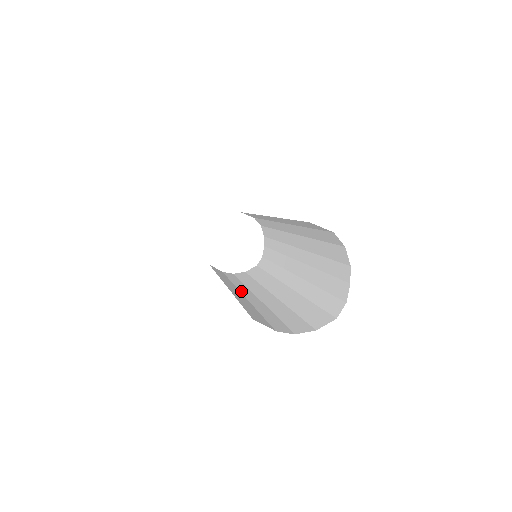
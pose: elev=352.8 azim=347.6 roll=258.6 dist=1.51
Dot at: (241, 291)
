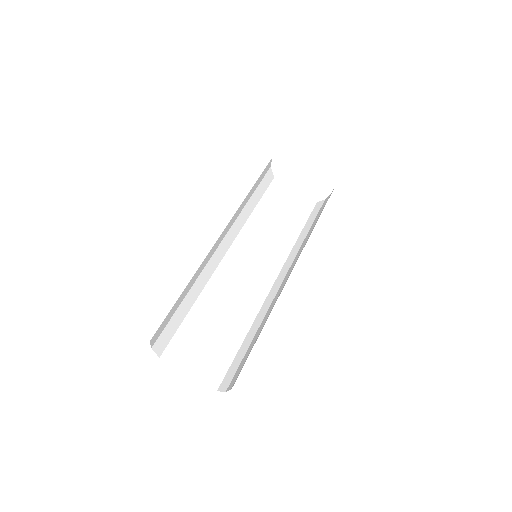
Dot at: (241, 261)
